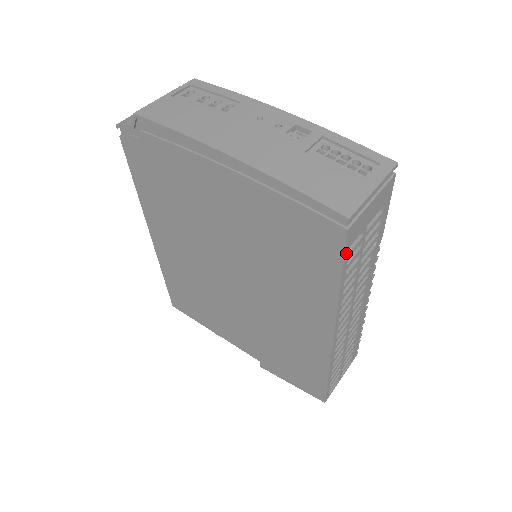
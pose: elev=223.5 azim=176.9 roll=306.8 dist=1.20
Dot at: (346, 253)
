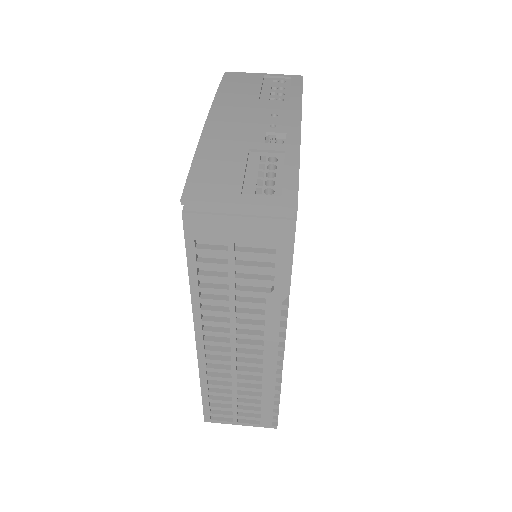
Dot at: (189, 243)
